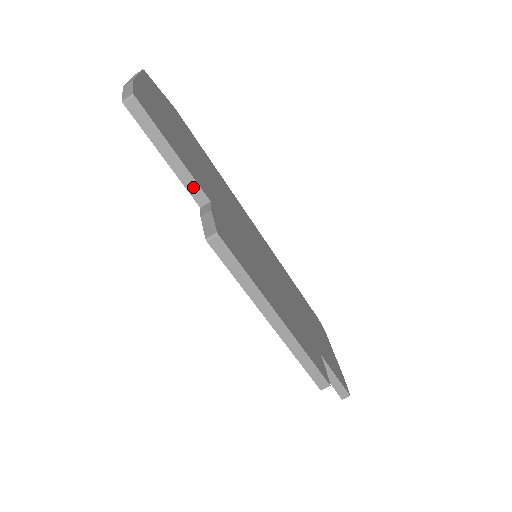
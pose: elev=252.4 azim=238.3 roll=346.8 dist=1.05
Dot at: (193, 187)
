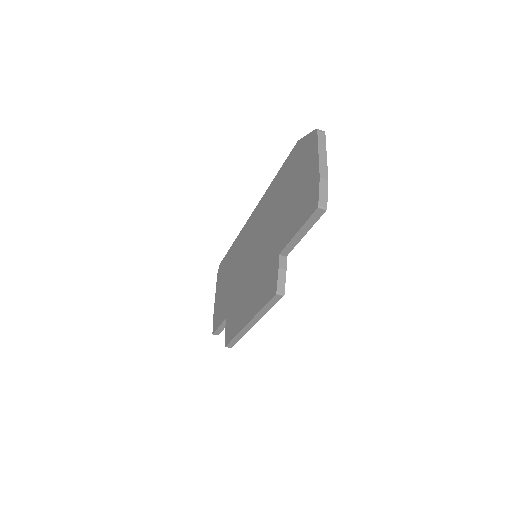
Dot at: (289, 248)
